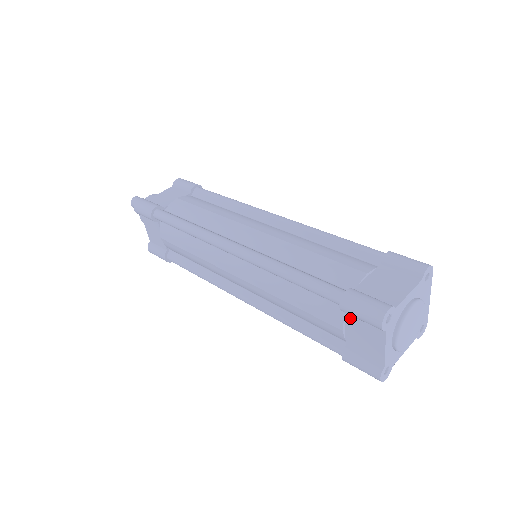
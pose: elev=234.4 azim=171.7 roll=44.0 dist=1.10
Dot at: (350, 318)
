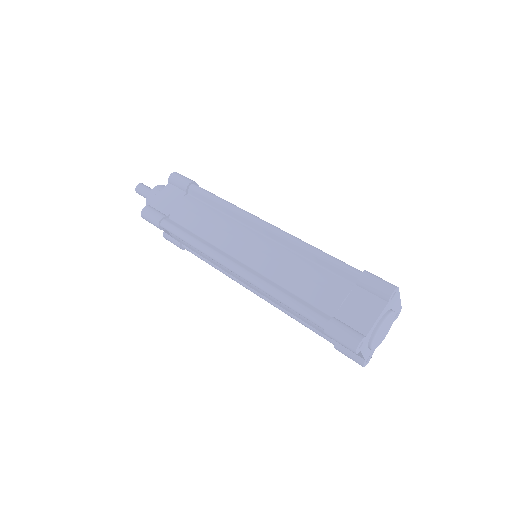
Dot at: occluded
